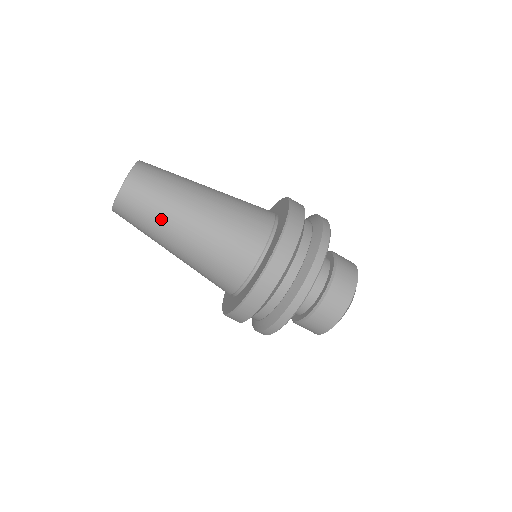
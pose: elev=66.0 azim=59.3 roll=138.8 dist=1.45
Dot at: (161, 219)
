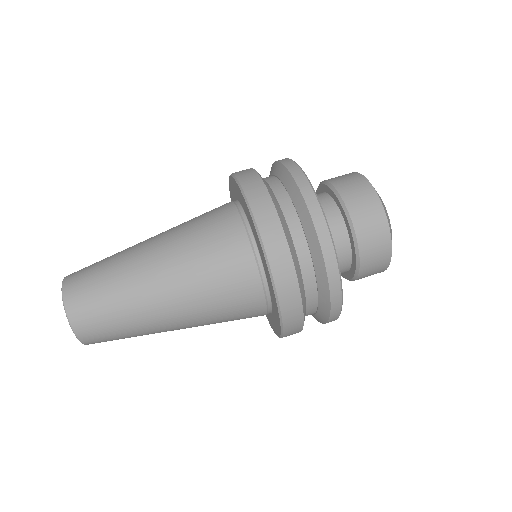
Dot at: (135, 320)
